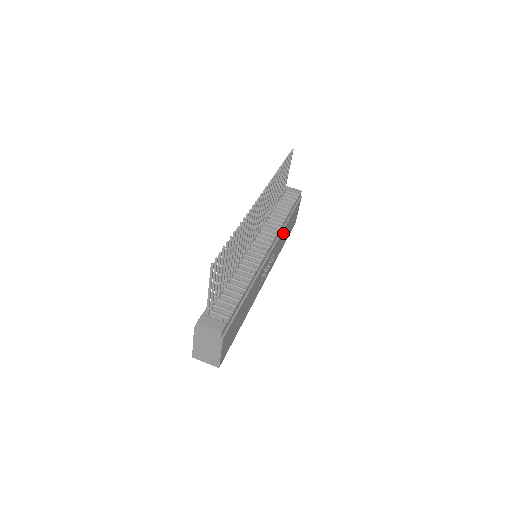
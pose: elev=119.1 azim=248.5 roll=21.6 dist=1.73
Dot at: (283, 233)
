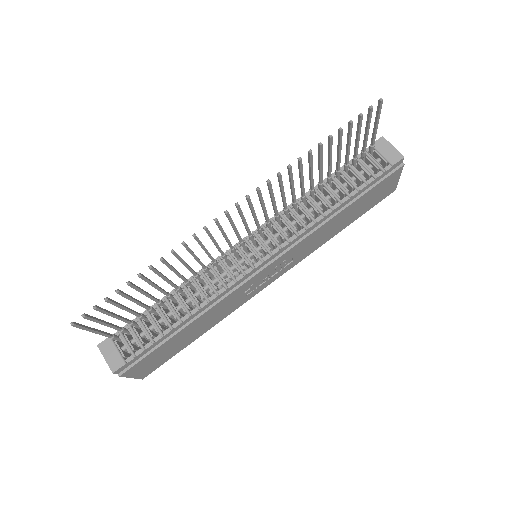
Dot at: (324, 227)
